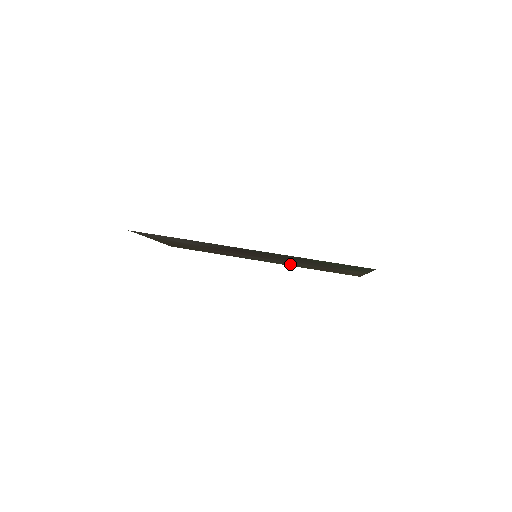
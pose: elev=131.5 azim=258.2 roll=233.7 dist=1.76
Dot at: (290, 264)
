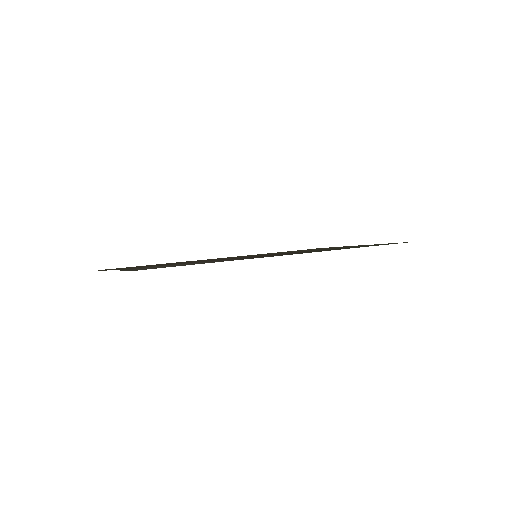
Dot at: occluded
